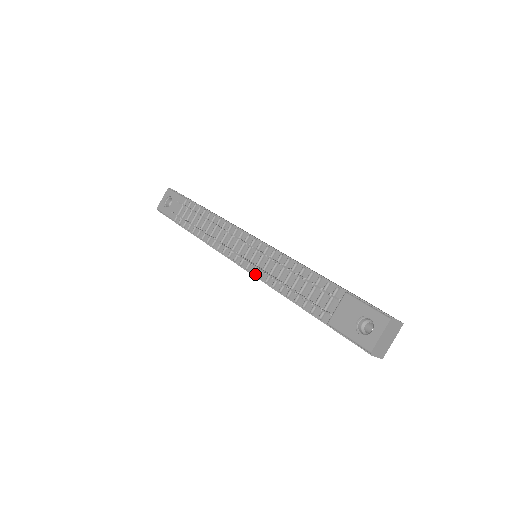
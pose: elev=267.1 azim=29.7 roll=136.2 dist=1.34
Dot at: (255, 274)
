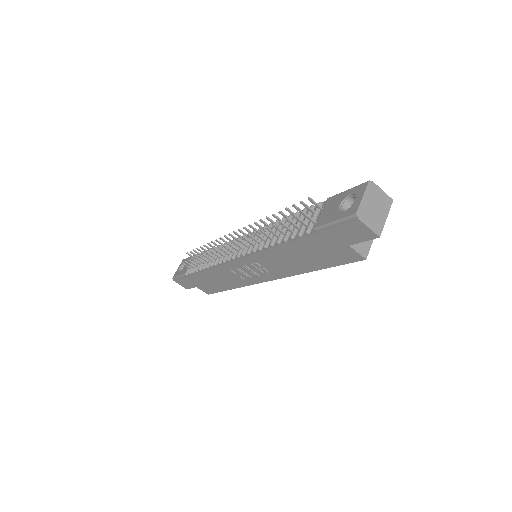
Dot at: (250, 253)
